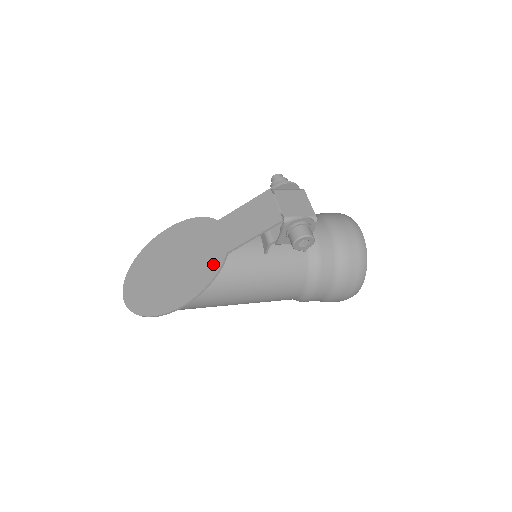
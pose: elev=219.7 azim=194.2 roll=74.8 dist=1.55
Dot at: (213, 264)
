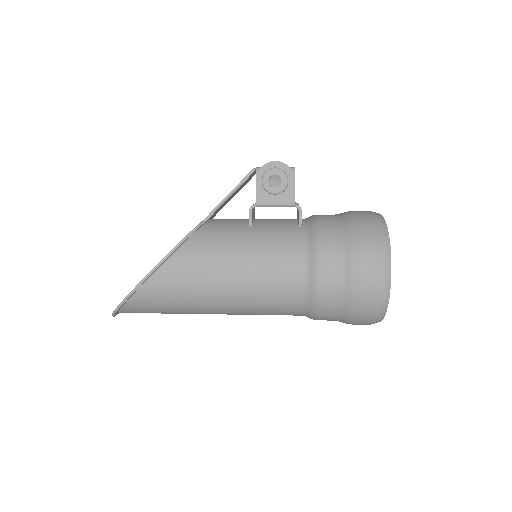
Dot at: occluded
